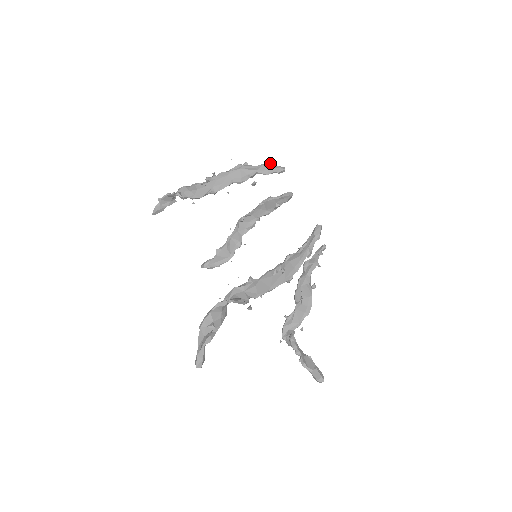
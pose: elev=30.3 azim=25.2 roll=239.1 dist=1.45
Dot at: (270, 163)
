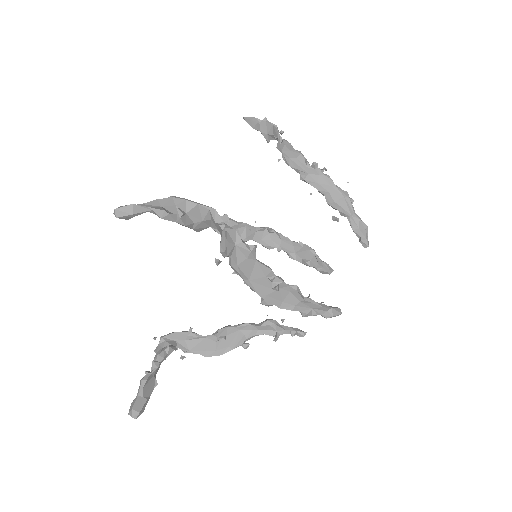
Dot at: (367, 227)
